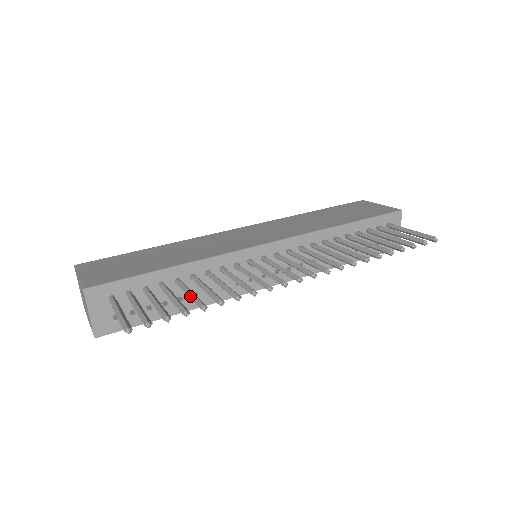
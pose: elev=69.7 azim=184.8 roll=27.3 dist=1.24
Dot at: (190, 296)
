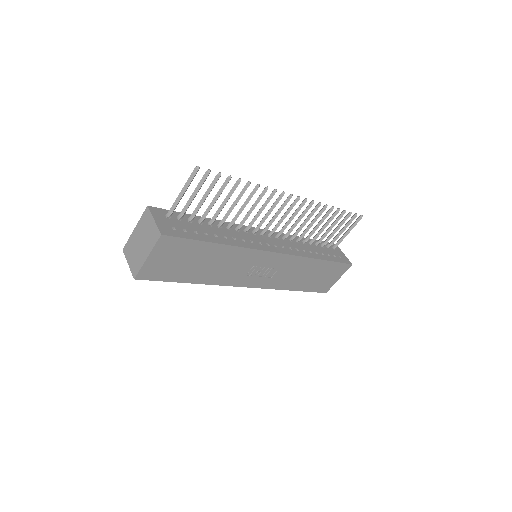
Dot at: occluded
